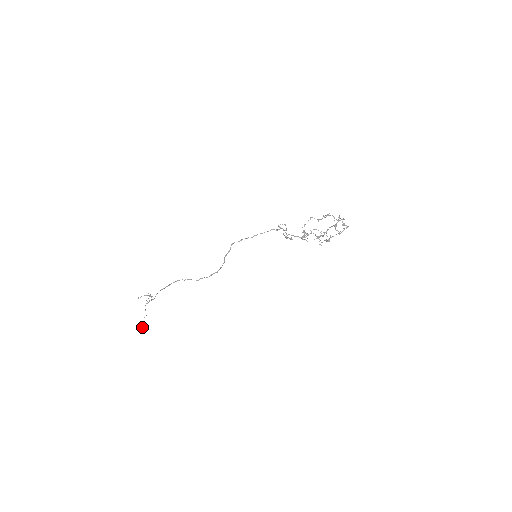
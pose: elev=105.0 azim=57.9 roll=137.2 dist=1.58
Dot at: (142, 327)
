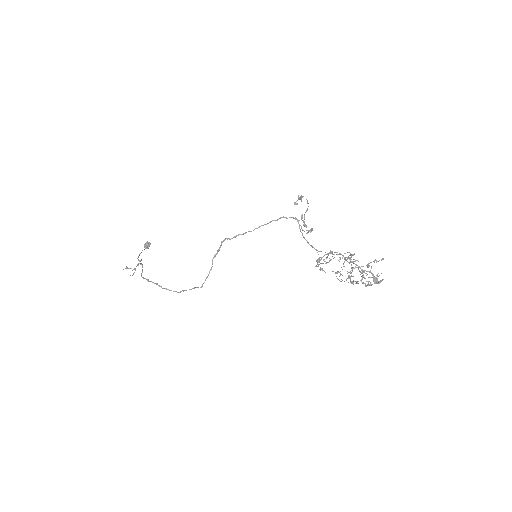
Dot at: (148, 245)
